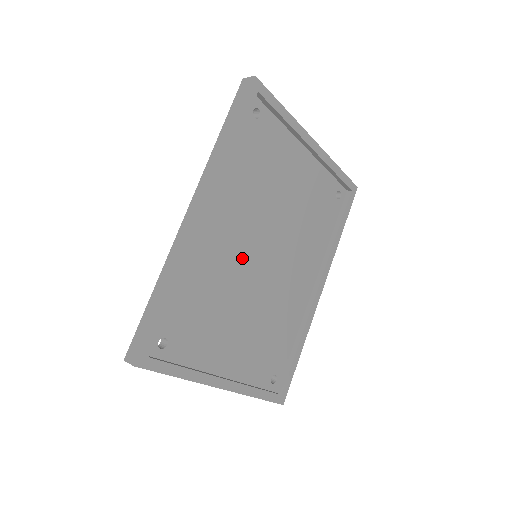
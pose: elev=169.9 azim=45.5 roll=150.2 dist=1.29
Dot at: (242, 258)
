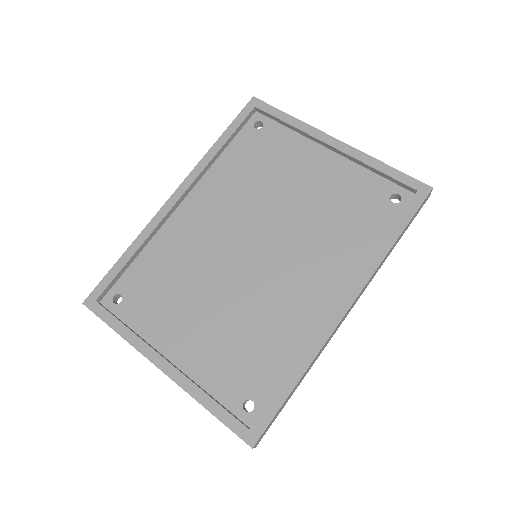
Dot at: (221, 245)
